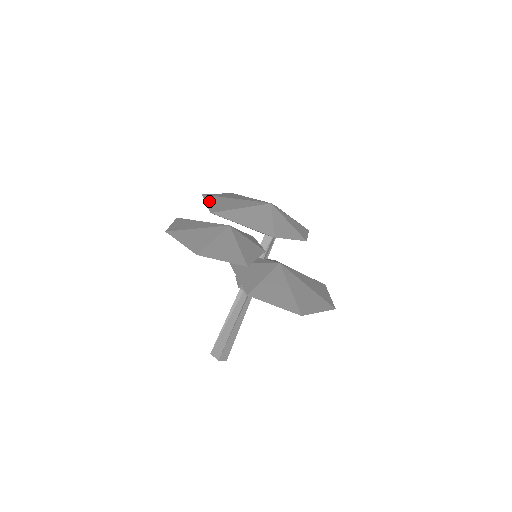
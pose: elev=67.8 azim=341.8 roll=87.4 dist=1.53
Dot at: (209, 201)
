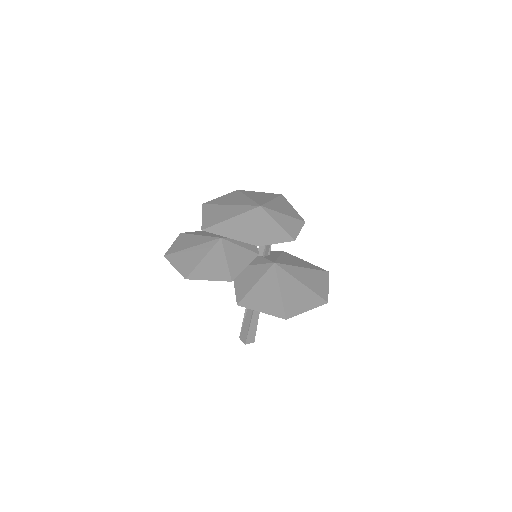
Dot at: (205, 213)
